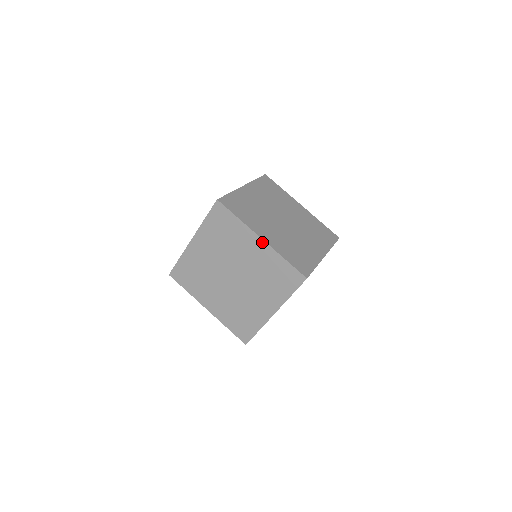
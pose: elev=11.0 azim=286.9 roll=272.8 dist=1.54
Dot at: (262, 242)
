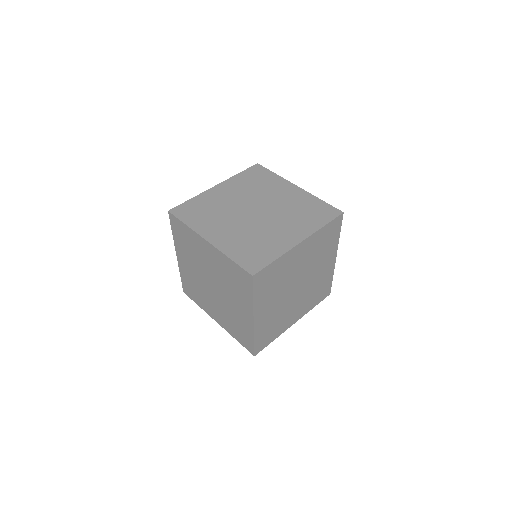
Dot at: (298, 188)
